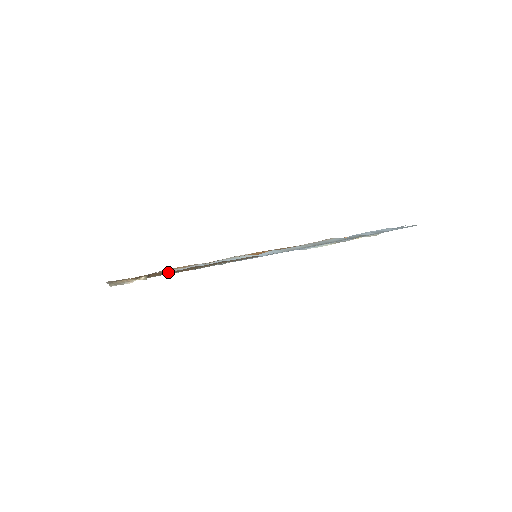
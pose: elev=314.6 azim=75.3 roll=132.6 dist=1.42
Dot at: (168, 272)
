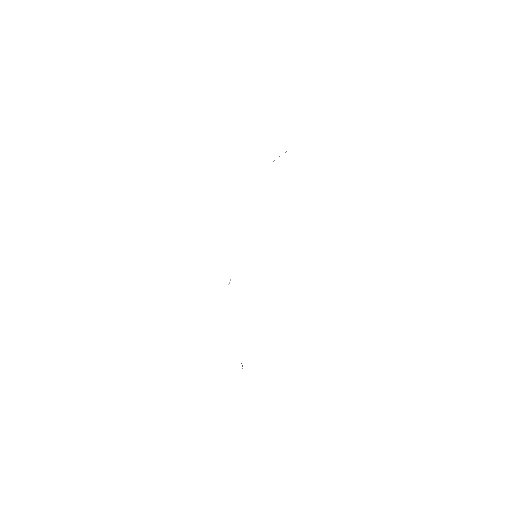
Dot at: occluded
